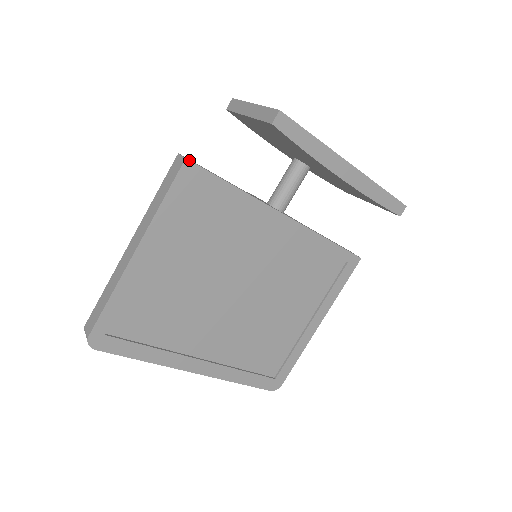
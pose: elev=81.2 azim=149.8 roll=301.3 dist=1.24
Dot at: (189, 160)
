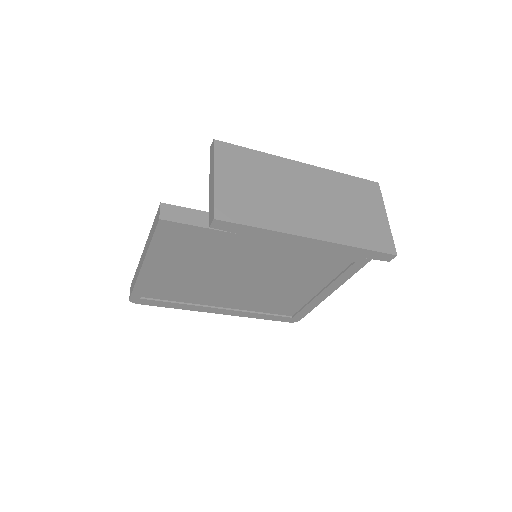
Dot at: (163, 220)
